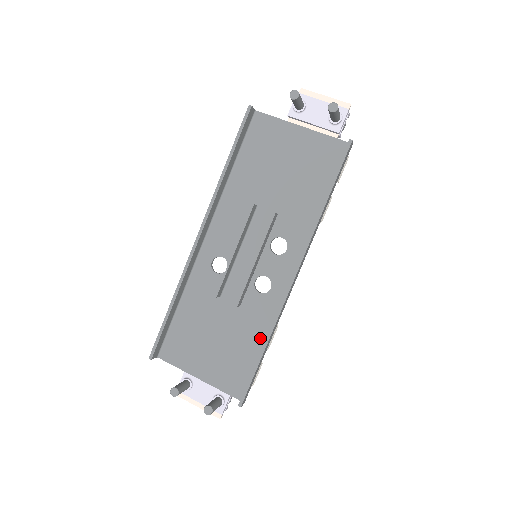
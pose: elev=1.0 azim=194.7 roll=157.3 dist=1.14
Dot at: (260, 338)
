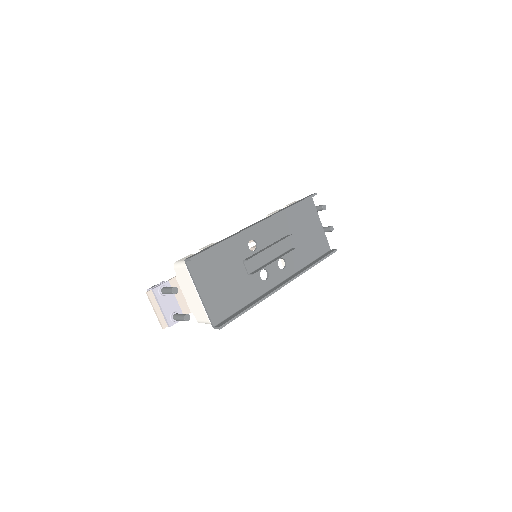
Dot at: (246, 300)
